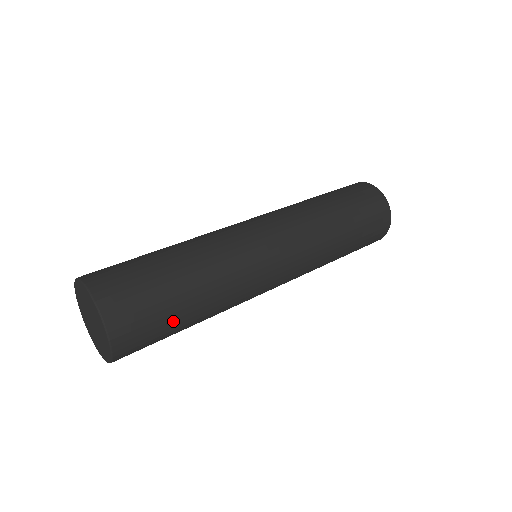
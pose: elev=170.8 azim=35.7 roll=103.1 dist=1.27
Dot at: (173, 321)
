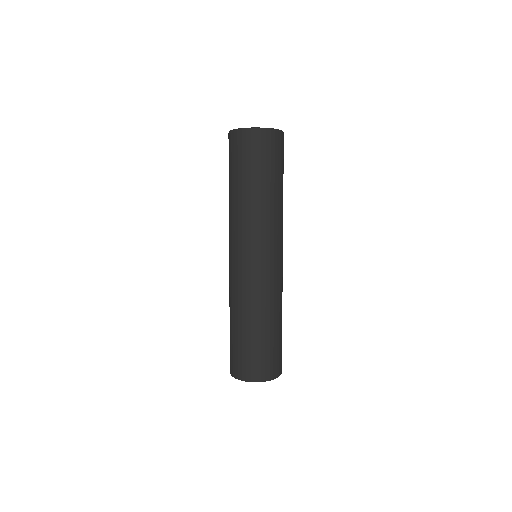
Dot at: occluded
